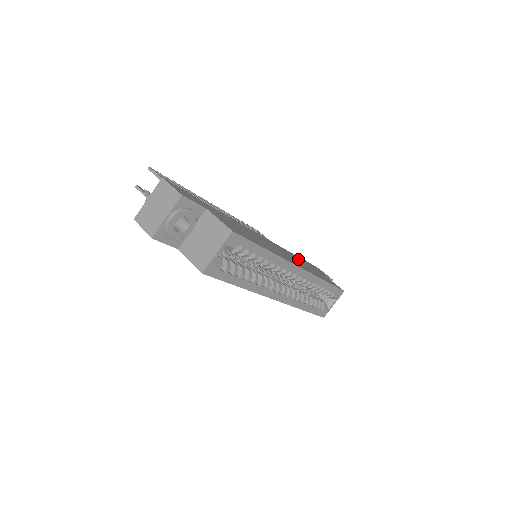
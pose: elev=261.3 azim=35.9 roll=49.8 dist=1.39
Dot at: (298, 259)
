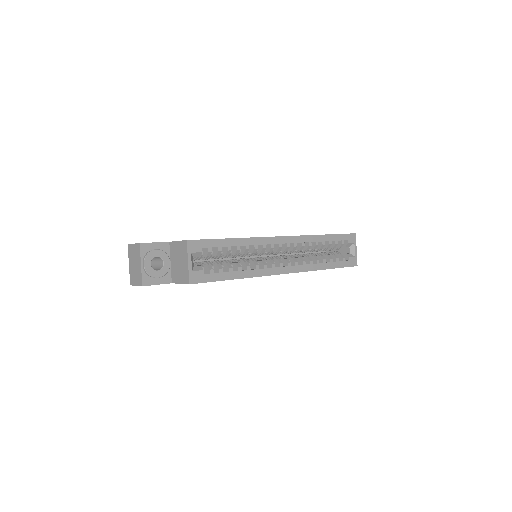
Dot at: occluded
